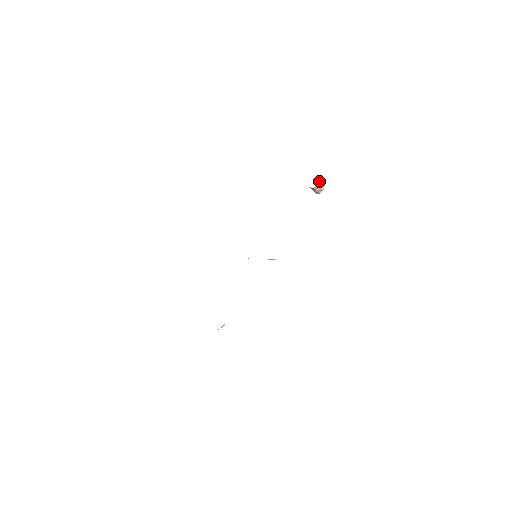
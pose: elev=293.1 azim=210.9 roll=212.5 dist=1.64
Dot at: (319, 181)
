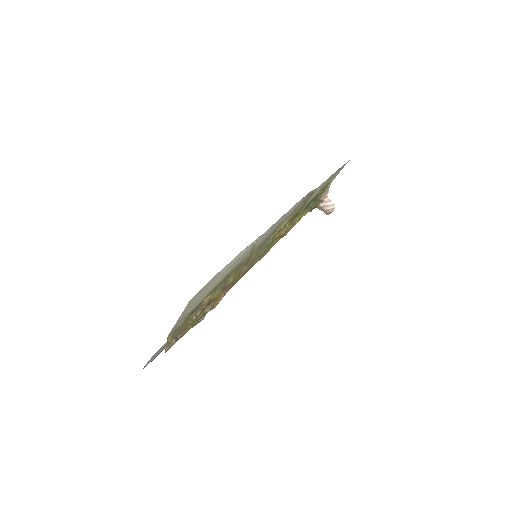
Dot at: (324, 200)
